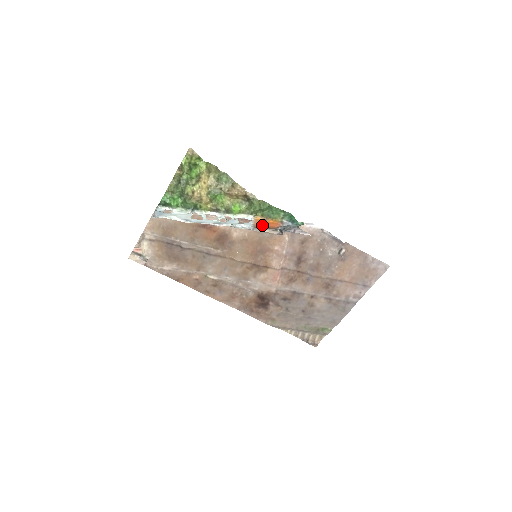
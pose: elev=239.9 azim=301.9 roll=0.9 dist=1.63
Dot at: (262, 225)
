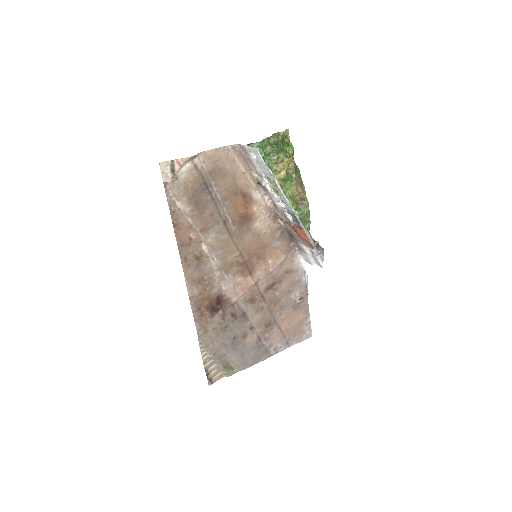
Dot at: occluded
